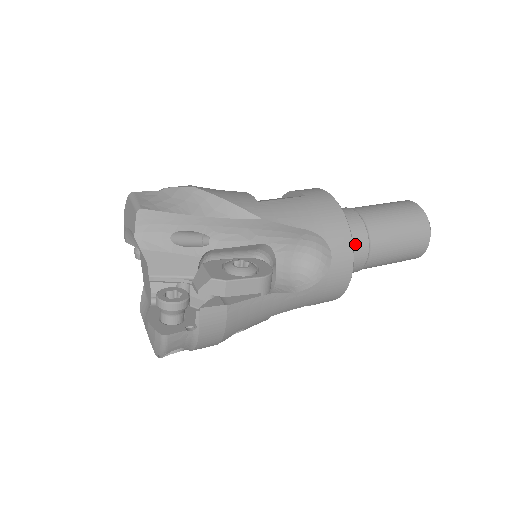
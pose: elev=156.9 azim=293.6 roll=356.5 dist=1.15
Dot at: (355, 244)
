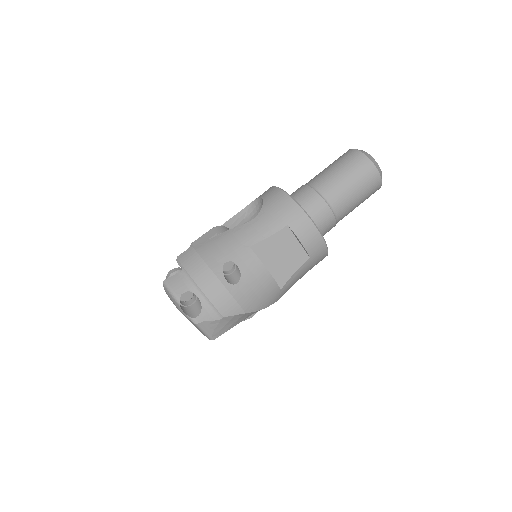
Dot at: occluded
